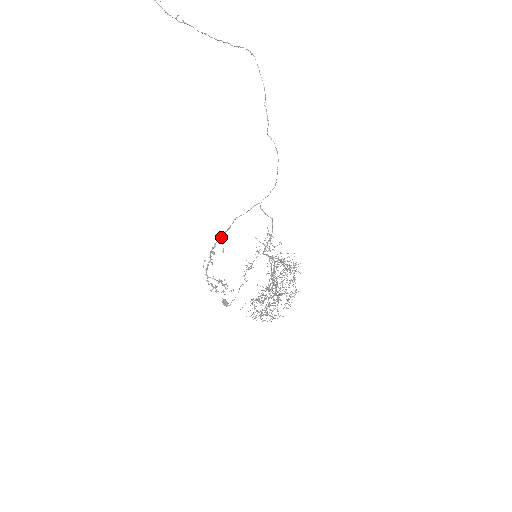
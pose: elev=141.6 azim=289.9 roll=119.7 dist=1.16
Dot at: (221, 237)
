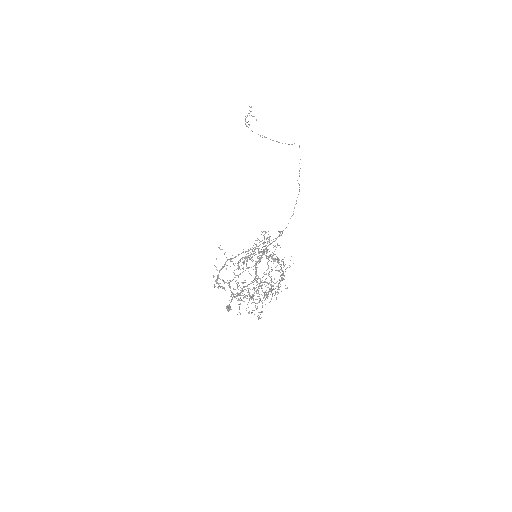
Dot at: occluded
